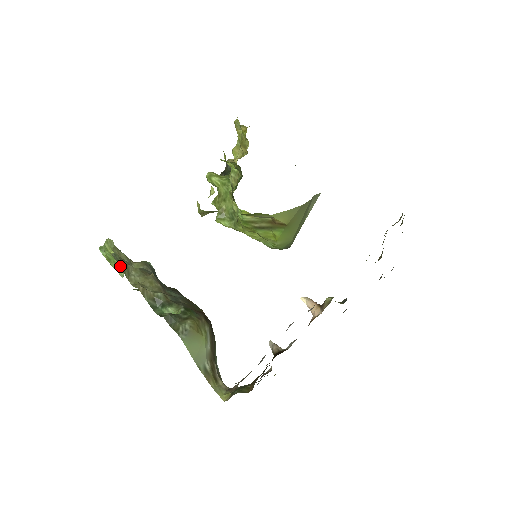
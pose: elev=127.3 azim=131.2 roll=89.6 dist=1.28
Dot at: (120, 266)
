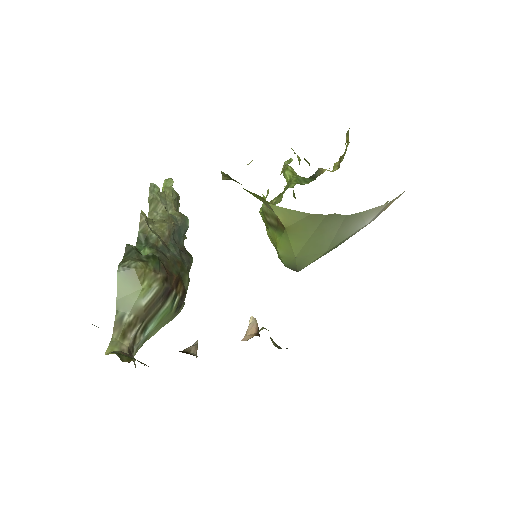
Dot at: (149, 196)
